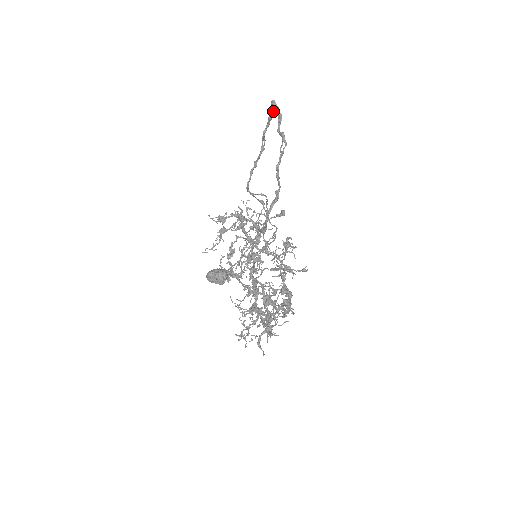
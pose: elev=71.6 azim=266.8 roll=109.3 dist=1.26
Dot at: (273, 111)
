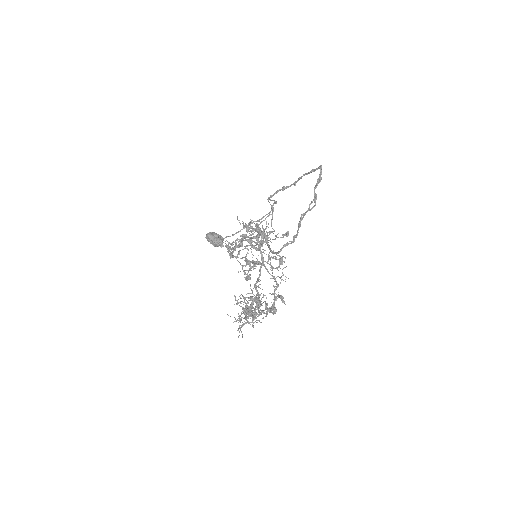
Dot at: (317, 169)
